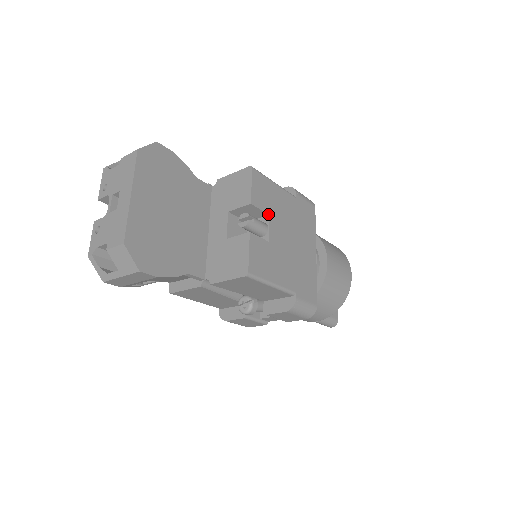
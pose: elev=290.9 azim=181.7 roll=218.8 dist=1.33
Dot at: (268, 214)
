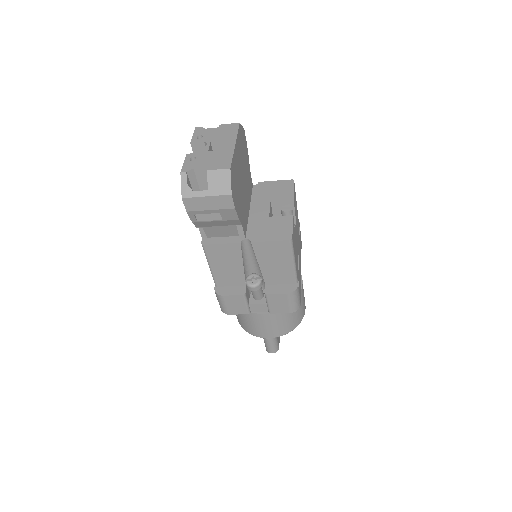
Dot at: (295, 216)
